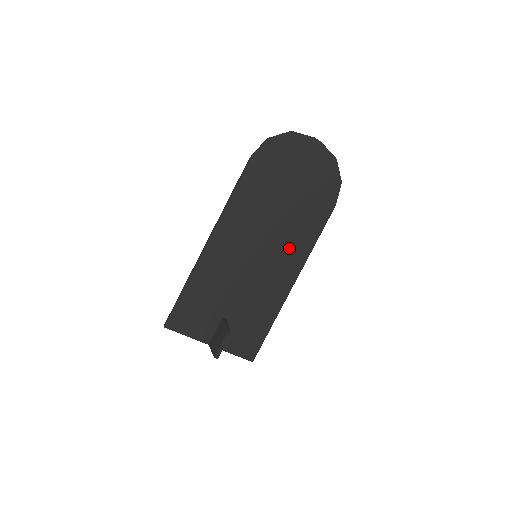
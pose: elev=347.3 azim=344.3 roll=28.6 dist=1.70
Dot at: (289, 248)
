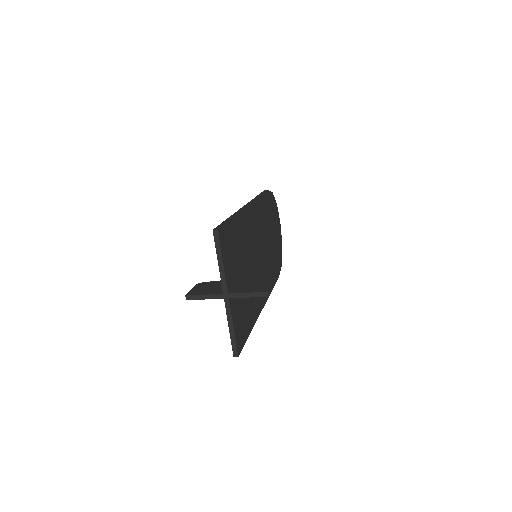
Dot at: (266, 275)
